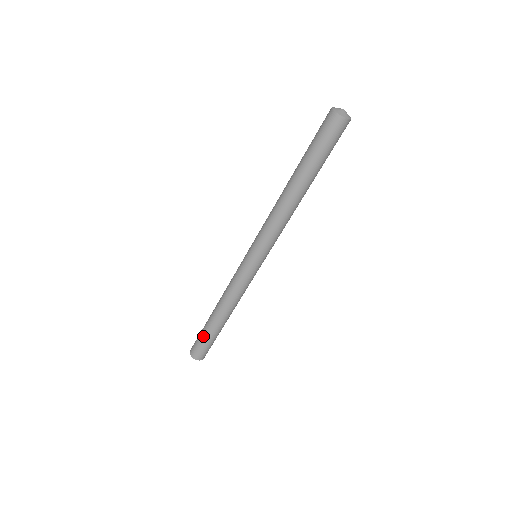
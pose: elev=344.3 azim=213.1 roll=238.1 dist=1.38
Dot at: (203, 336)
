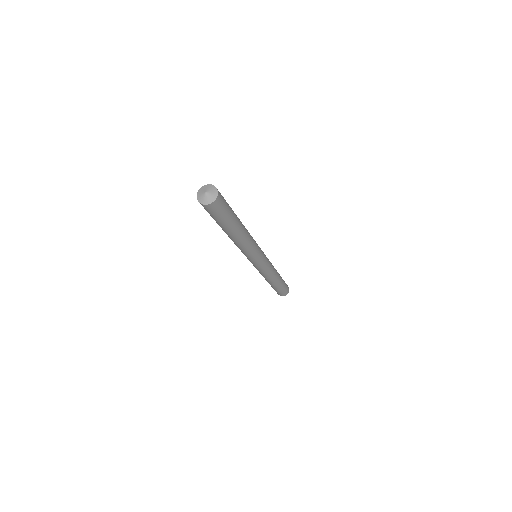
Dot at: (276, 290)
